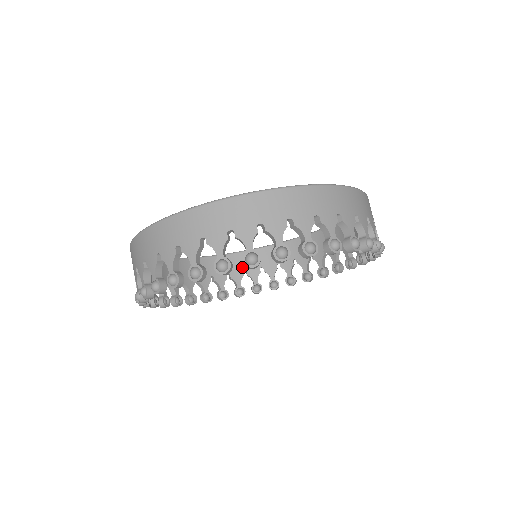
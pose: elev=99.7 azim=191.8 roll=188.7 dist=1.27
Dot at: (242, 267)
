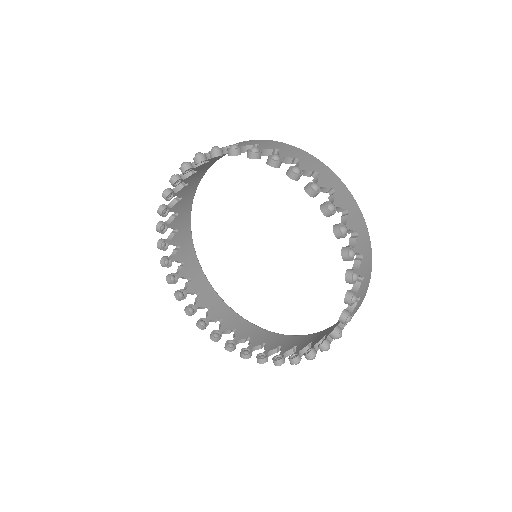
Dot at: (312, 340)
